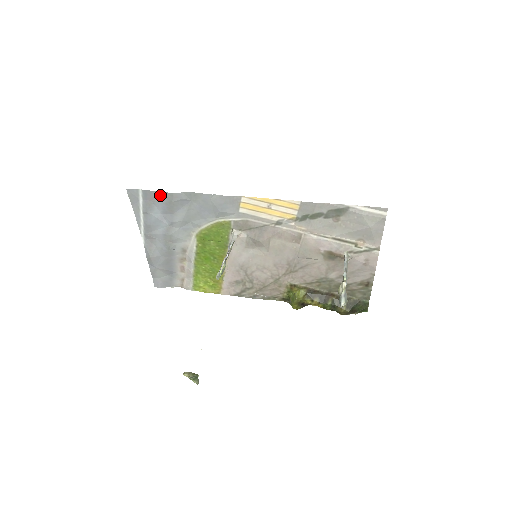
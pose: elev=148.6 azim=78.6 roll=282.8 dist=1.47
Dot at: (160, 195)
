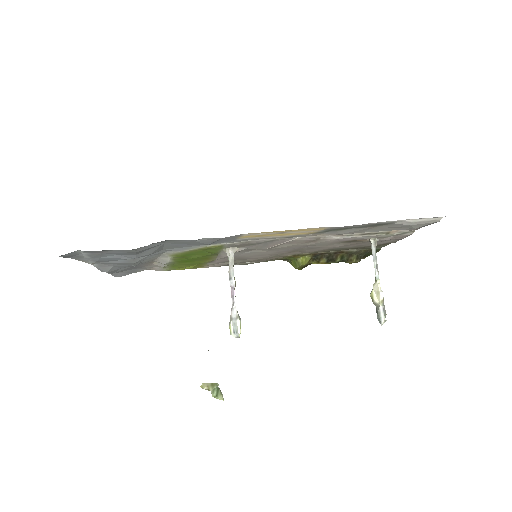
Dot at: (115, 251)
